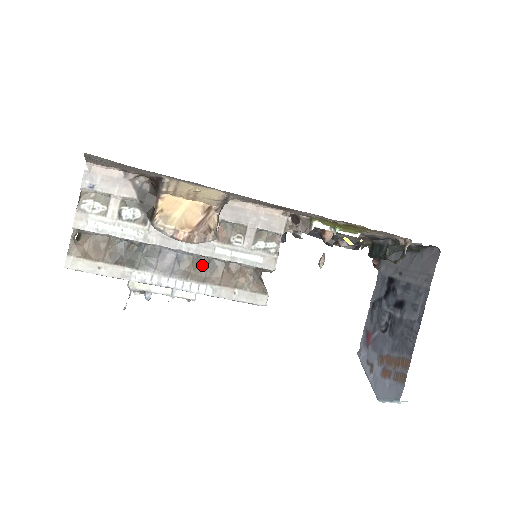
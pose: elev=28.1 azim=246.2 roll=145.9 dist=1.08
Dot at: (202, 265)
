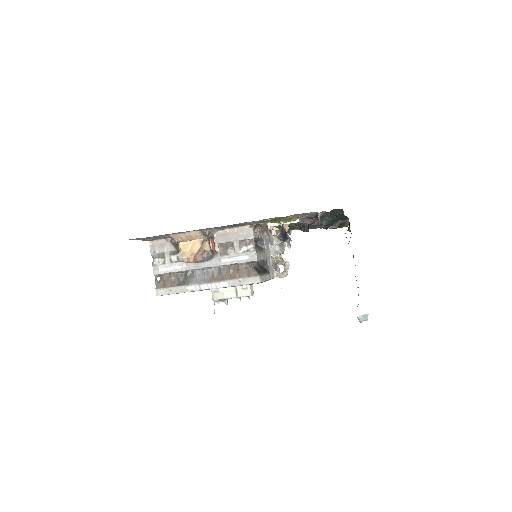
Dot at: (219, 272)
